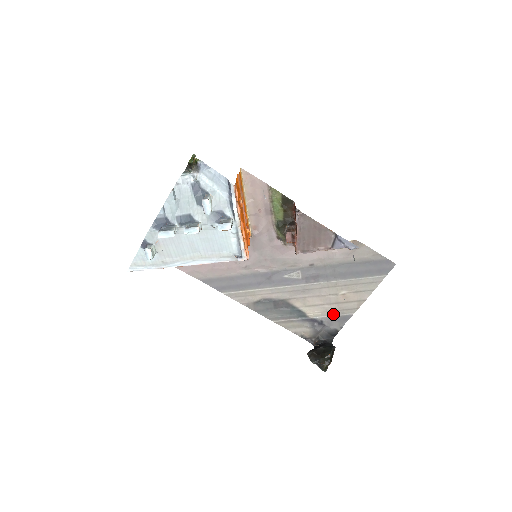
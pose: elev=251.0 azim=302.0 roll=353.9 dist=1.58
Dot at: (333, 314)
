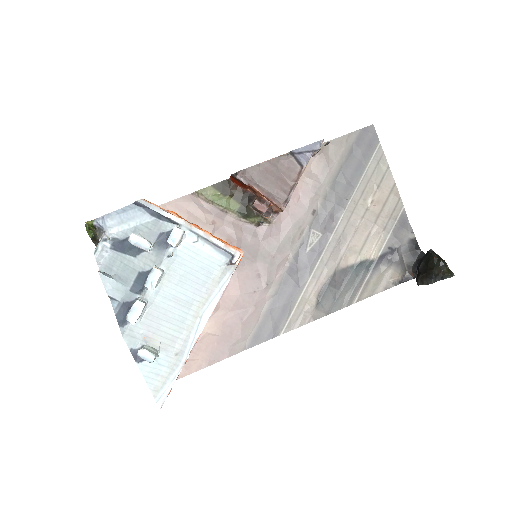
Dot at: (389, 230)
